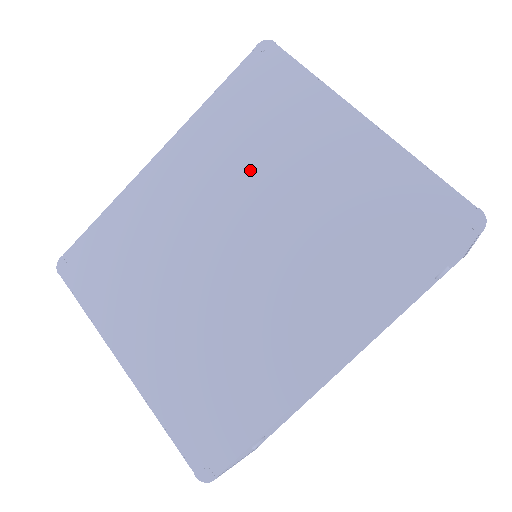
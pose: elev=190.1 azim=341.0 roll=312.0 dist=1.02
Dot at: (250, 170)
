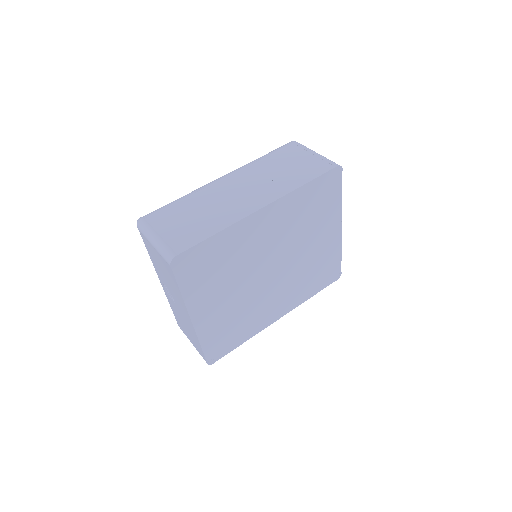
Dot at: (296, 235)
